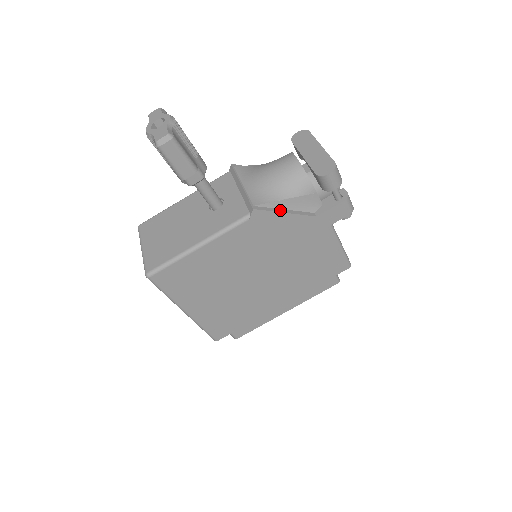
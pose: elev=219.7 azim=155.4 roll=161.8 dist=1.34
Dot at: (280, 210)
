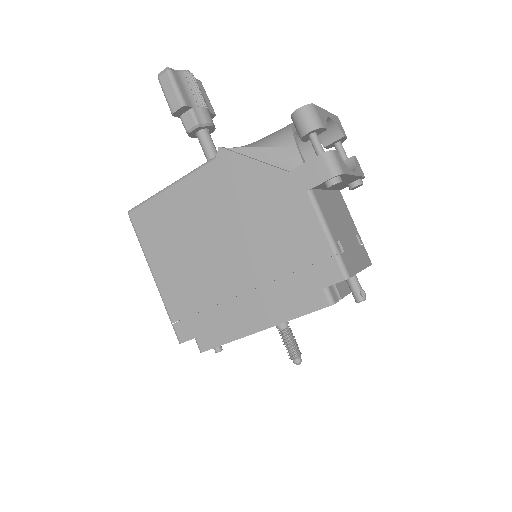
Dot at: (249, 157)
